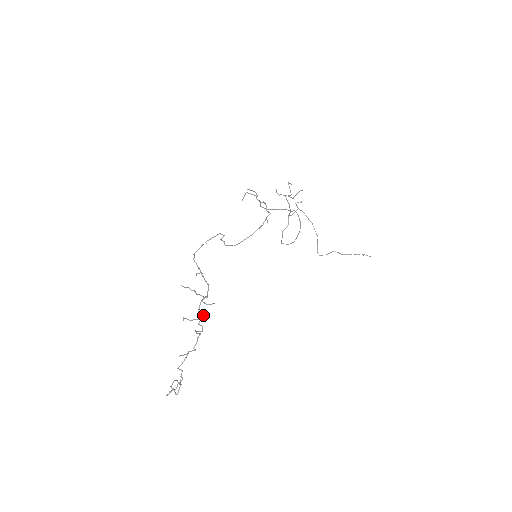
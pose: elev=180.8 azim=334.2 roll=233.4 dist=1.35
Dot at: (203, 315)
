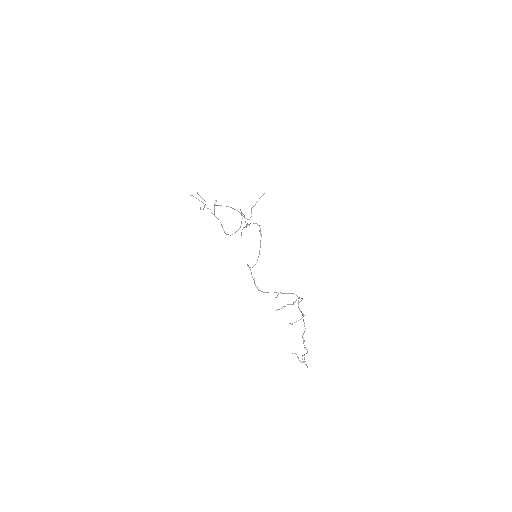
Dot at: (300, 310)
